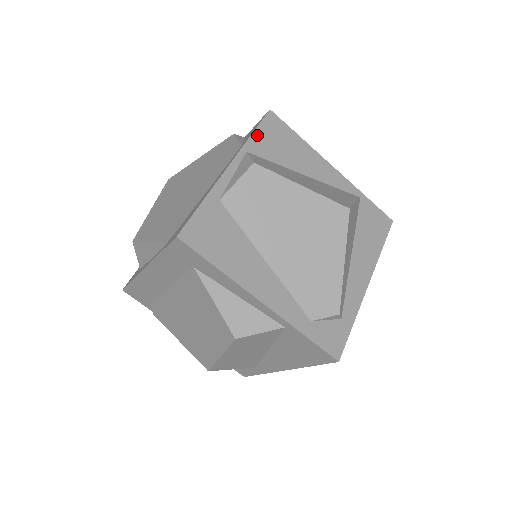
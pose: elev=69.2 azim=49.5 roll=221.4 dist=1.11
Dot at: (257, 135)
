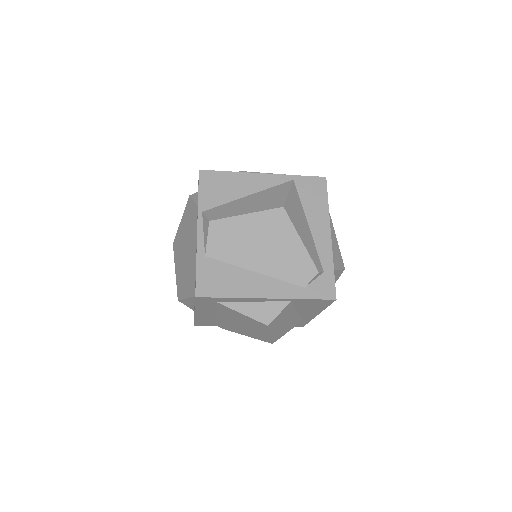
Dot at: (202, 195)
